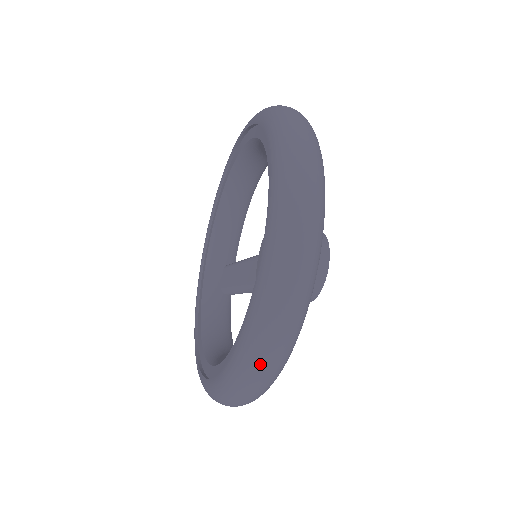
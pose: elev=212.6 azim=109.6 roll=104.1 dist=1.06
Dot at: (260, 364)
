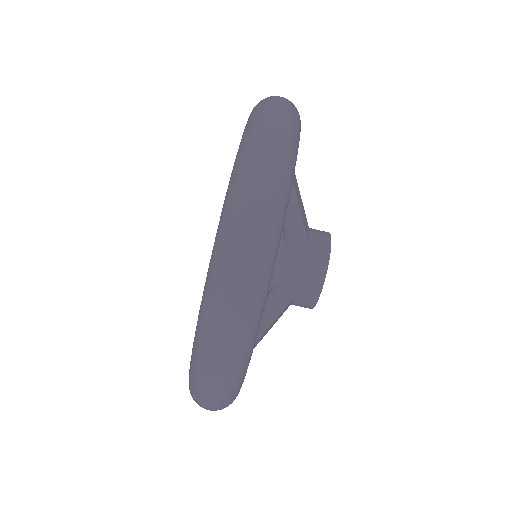
Dot at: (273, 97)
